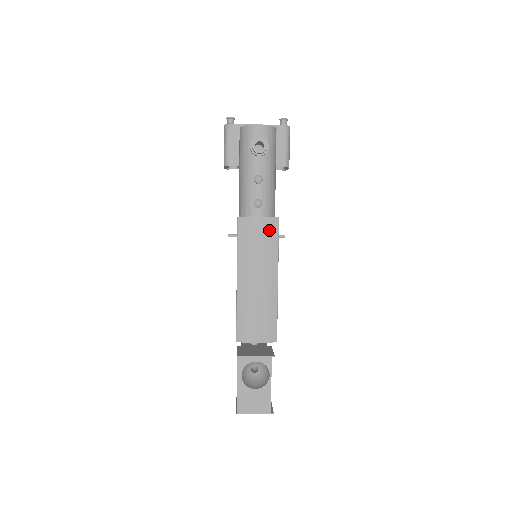
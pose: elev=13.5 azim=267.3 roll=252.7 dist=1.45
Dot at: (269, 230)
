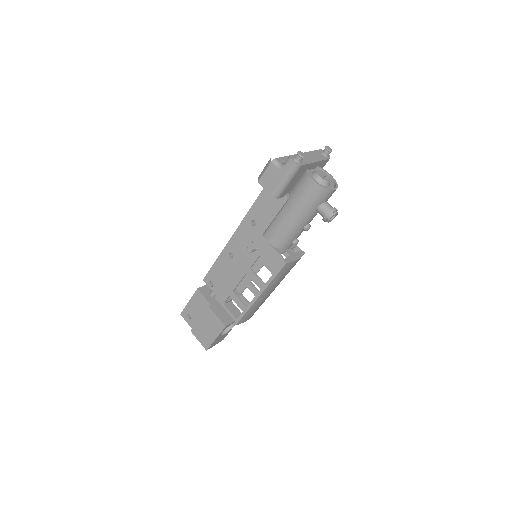
Dot at: occluded
